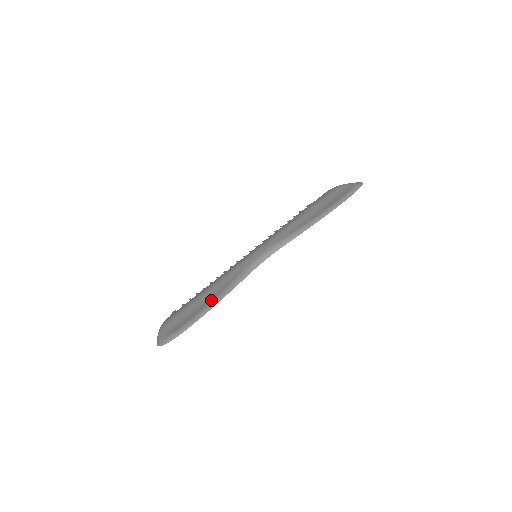
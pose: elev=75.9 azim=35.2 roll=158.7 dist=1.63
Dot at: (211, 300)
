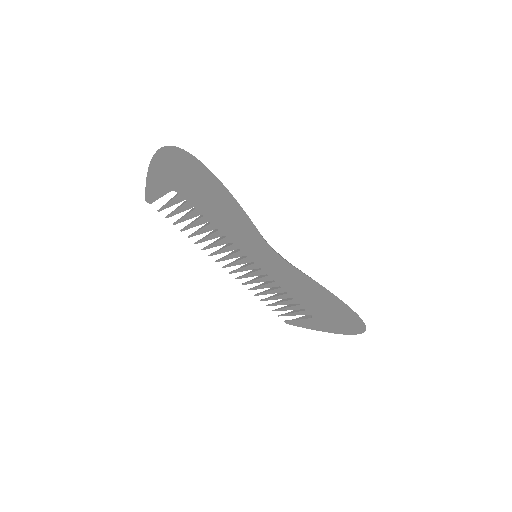
Dot at: occluded
